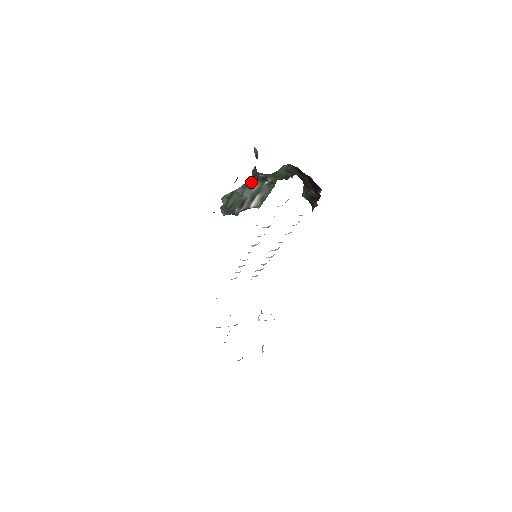
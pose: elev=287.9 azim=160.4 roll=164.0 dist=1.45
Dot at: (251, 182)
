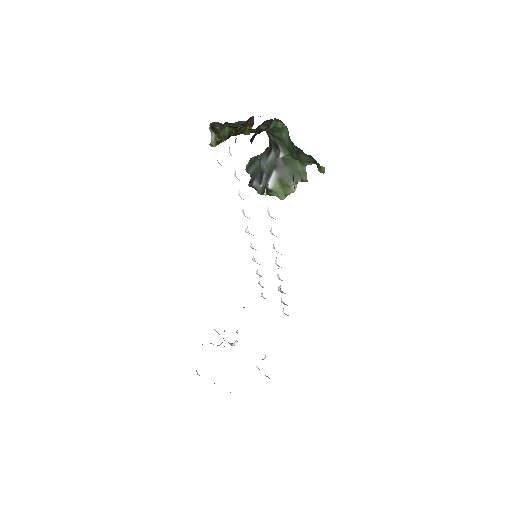
Dot at: (270, 148)
